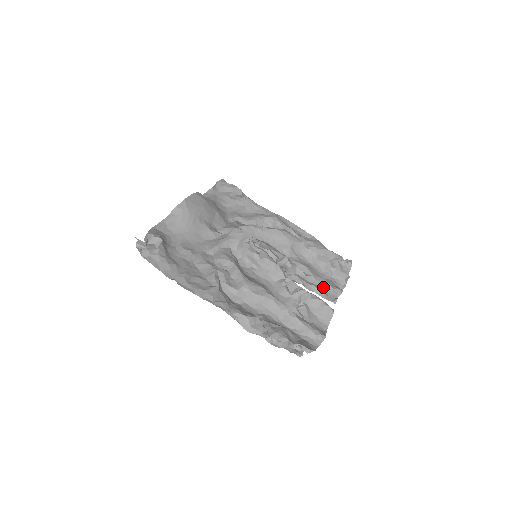
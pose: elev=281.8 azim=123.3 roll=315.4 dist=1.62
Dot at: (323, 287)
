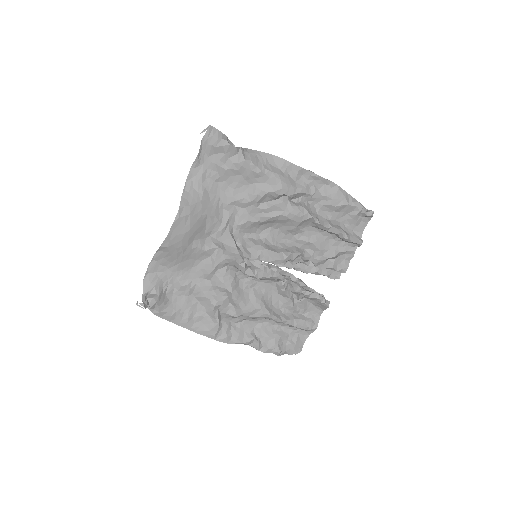
Dot at: (327, 268)
